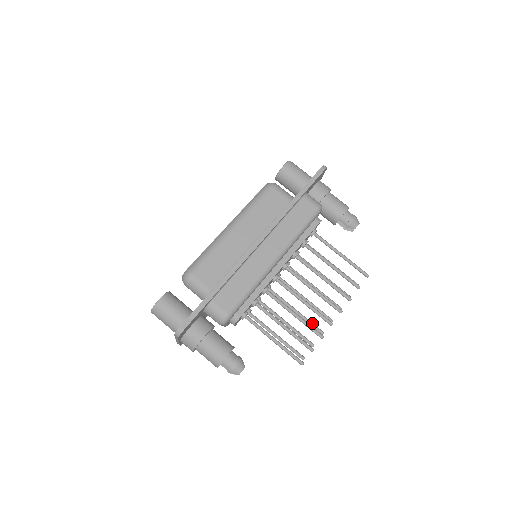
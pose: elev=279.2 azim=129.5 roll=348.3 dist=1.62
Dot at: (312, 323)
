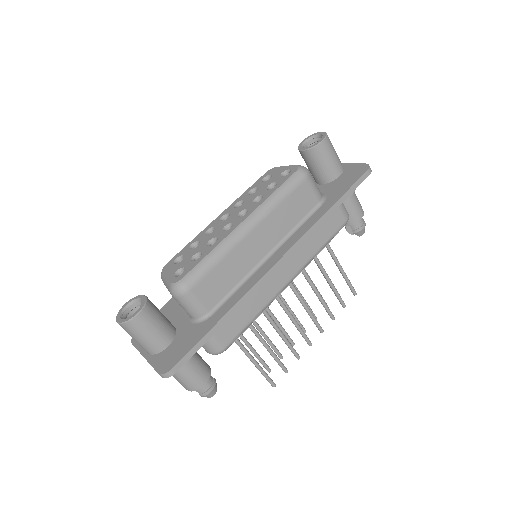
Dot at: occluded
